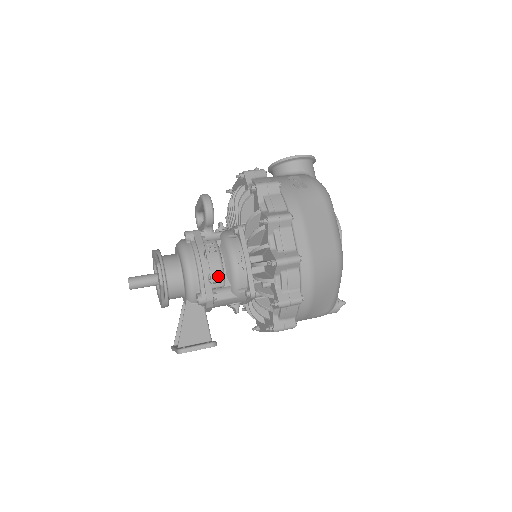
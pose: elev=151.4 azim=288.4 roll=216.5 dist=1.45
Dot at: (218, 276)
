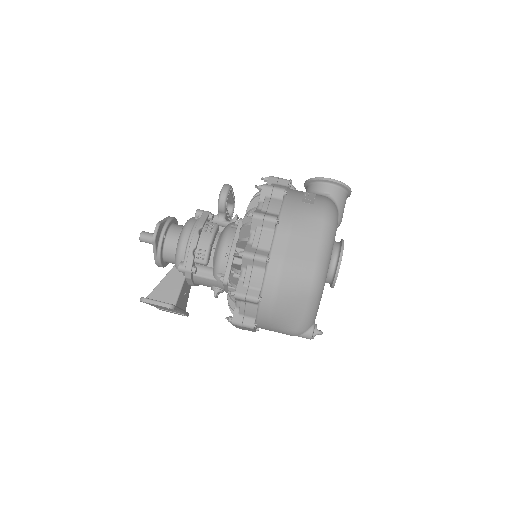
Dot at: (202, 253)
